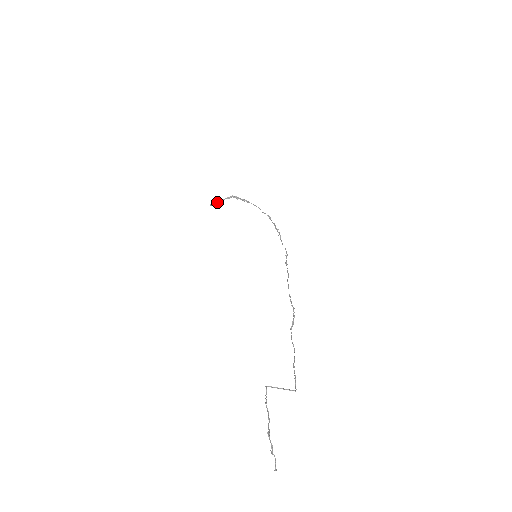
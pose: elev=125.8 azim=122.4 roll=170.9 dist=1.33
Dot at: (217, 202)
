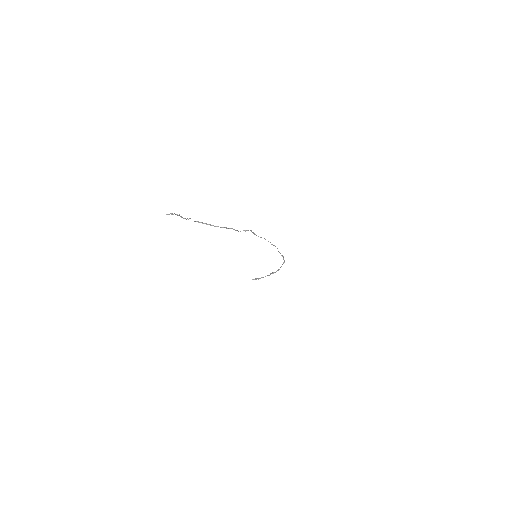
Dot at: (259, 278)
